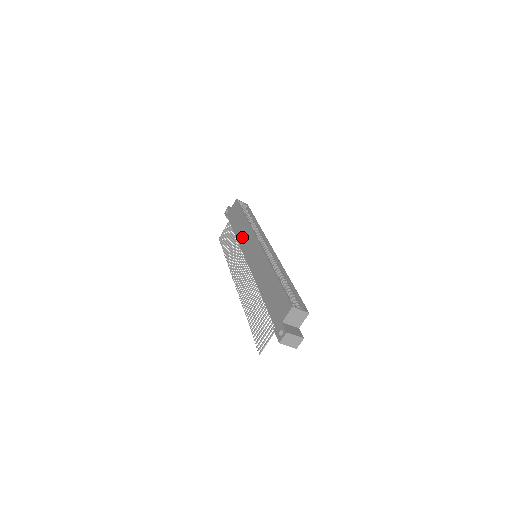
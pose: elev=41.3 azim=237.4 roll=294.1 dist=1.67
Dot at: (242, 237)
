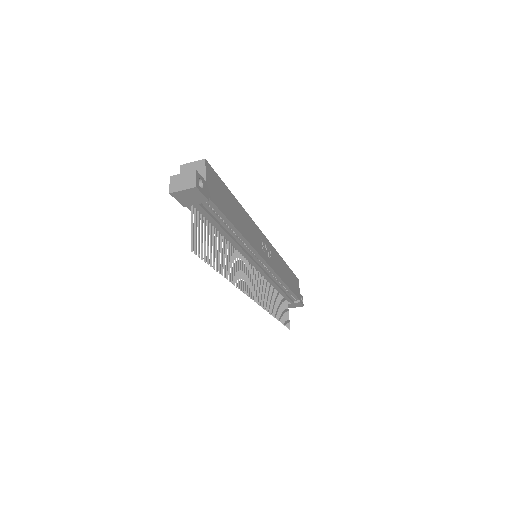
Dot at: occluded
